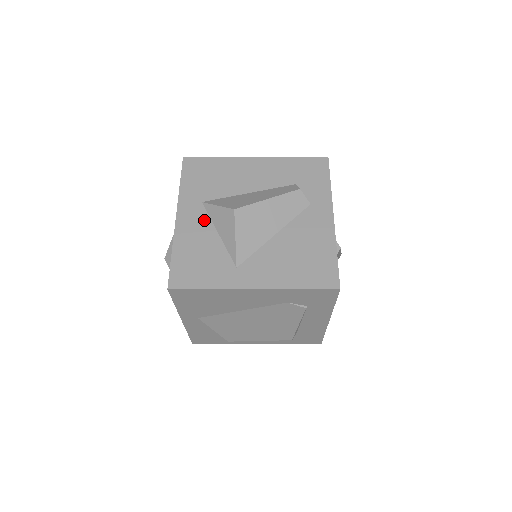
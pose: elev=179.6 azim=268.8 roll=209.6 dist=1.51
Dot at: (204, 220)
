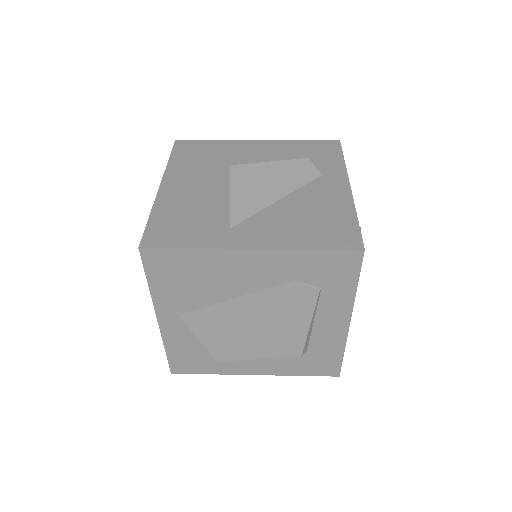
Dot at: (193, 187)
